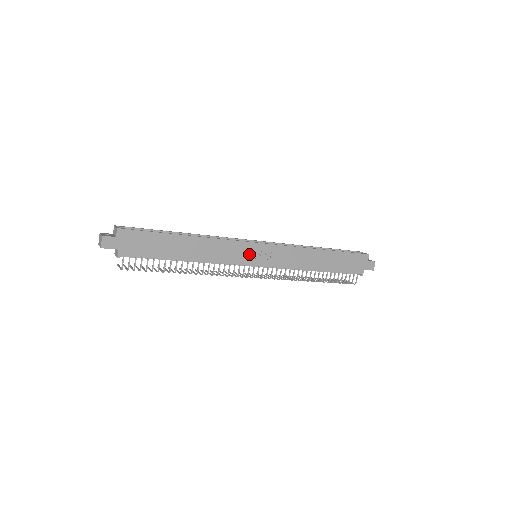
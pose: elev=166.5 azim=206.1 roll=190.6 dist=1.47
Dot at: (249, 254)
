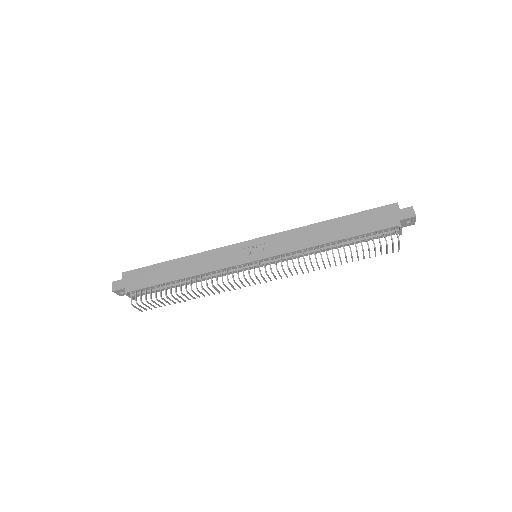
Dot at: (242, 254)
